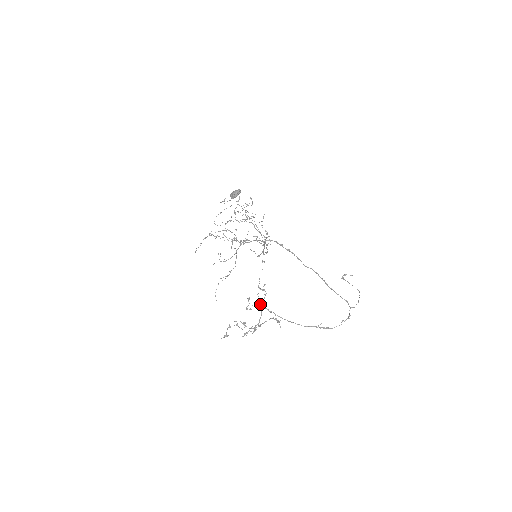
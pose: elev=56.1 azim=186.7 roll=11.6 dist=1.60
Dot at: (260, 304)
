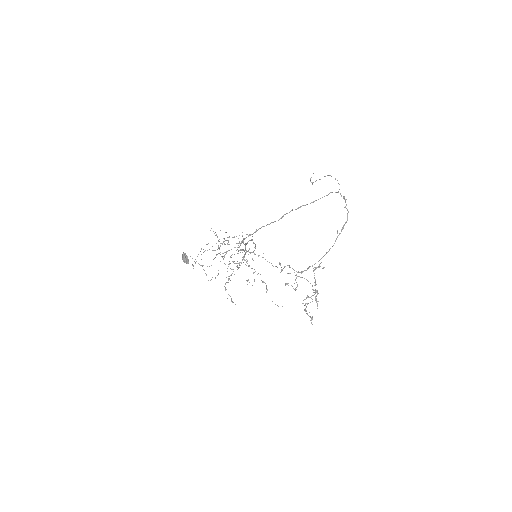
Dot at: occluded
